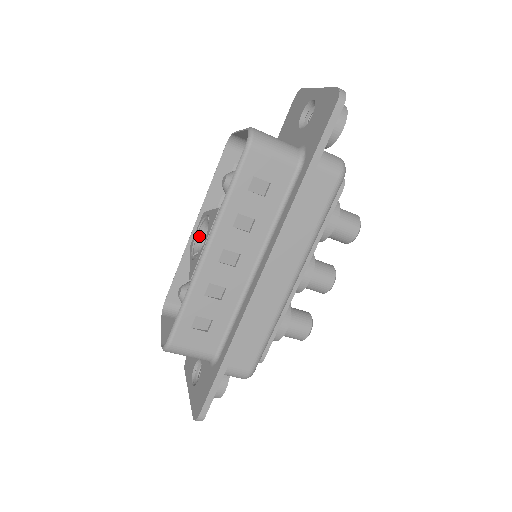
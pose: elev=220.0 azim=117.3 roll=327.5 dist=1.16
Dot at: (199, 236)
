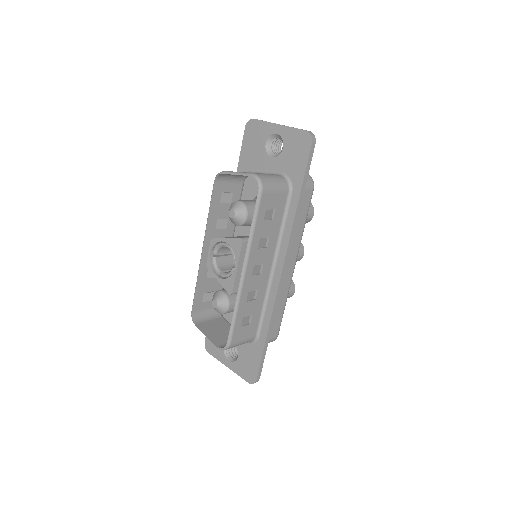
Dot at: (215, 258)
